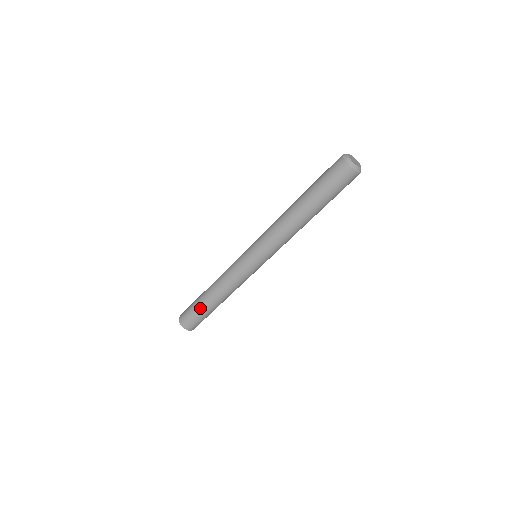
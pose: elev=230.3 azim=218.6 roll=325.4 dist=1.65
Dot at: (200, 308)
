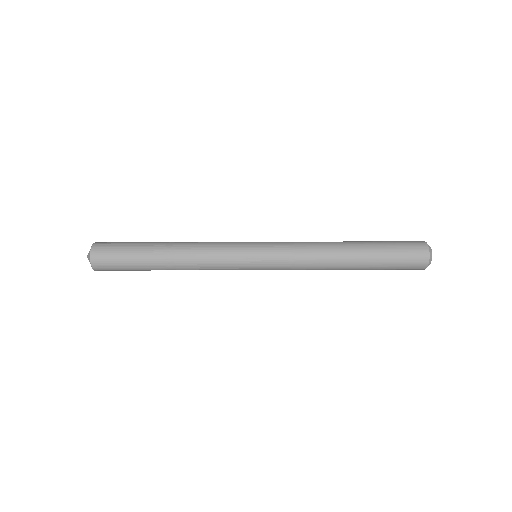
Dot at: (139, 254)
